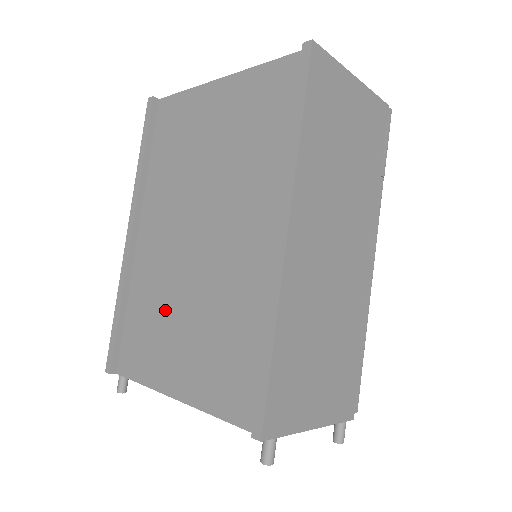
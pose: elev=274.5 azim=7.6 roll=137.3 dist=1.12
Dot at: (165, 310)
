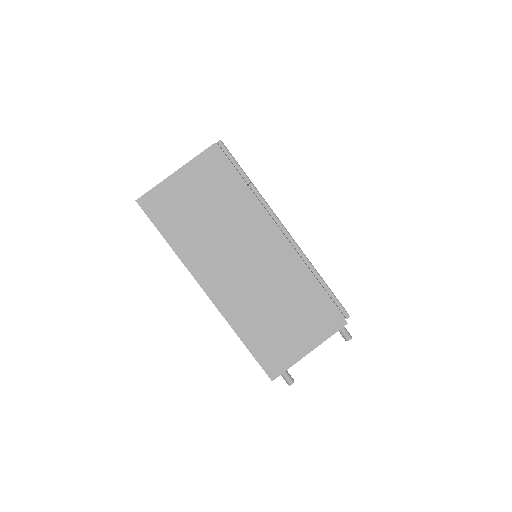
Dot at: occluded
